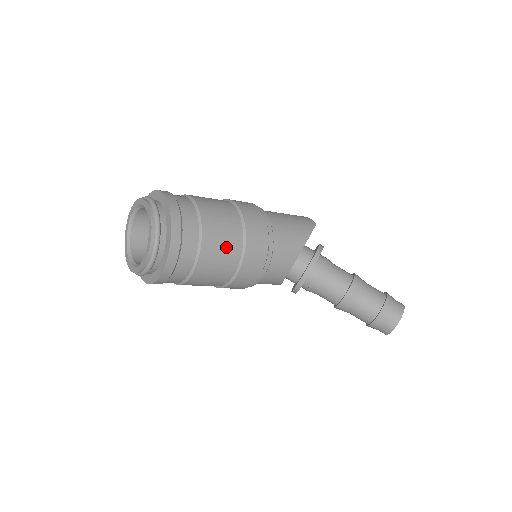
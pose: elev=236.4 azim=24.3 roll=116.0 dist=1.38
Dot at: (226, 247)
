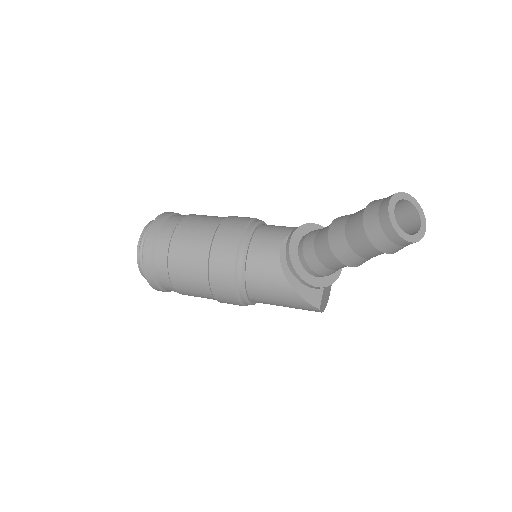
Dot at: (206, 220)
